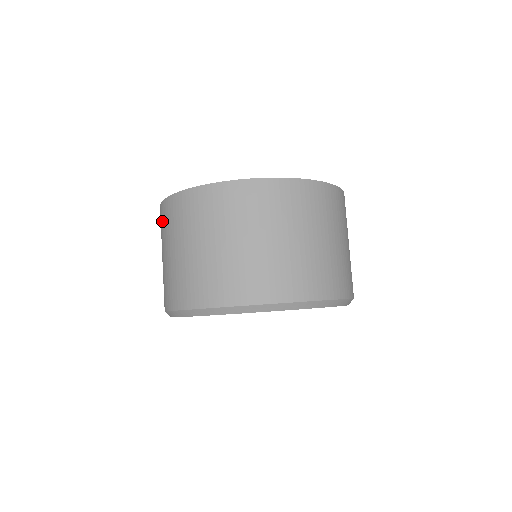
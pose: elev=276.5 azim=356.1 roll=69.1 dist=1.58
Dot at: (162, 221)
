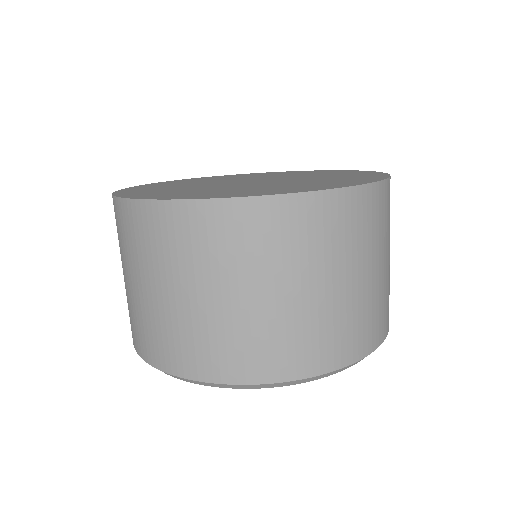
Dot at: occluded
